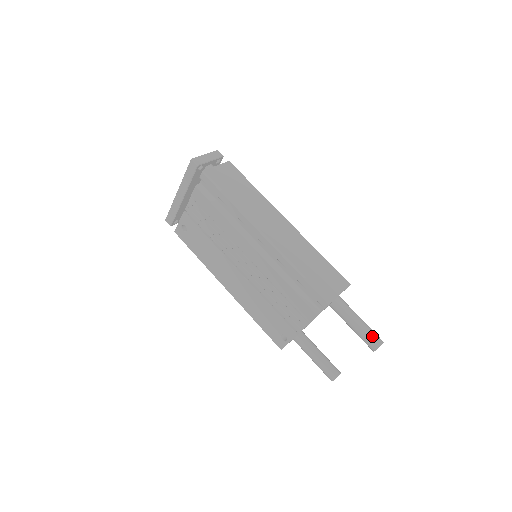
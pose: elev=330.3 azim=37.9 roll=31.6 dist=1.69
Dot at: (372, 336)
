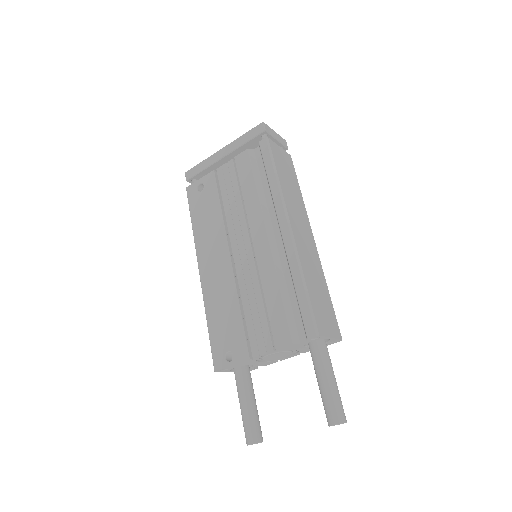
Dot at: (339, 406)
